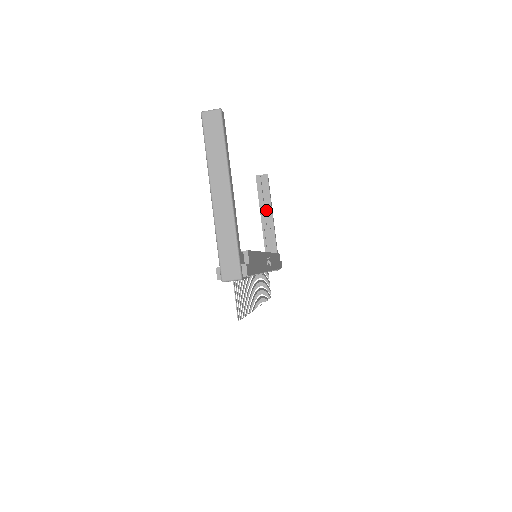
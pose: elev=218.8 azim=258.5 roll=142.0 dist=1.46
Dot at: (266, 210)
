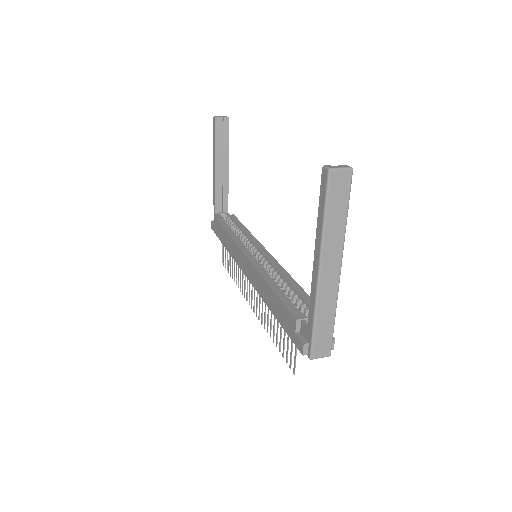
Dot at: (221, 161)
